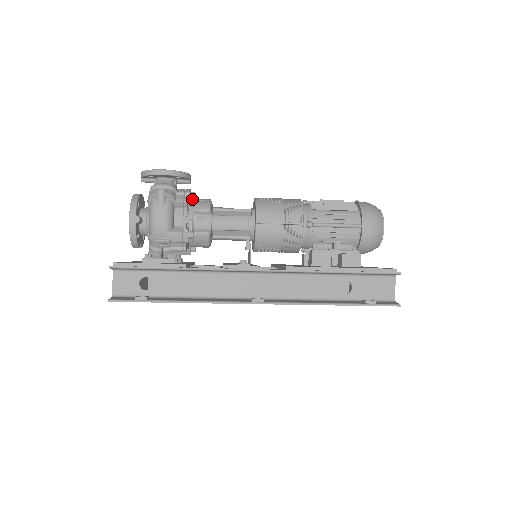
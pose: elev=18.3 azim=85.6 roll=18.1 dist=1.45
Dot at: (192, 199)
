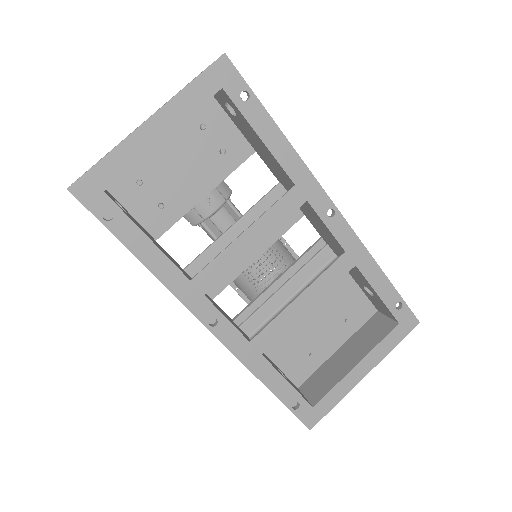
Dot at: occluded
